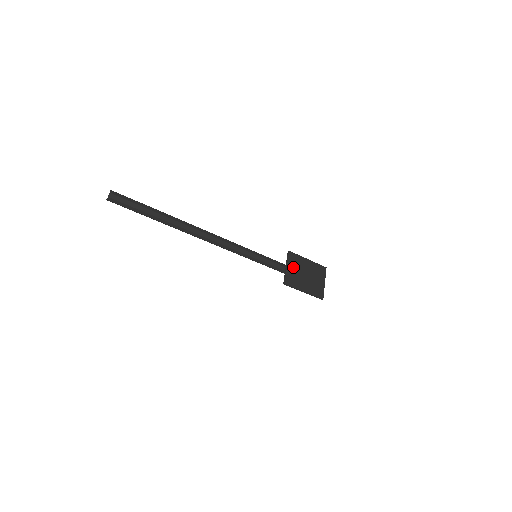
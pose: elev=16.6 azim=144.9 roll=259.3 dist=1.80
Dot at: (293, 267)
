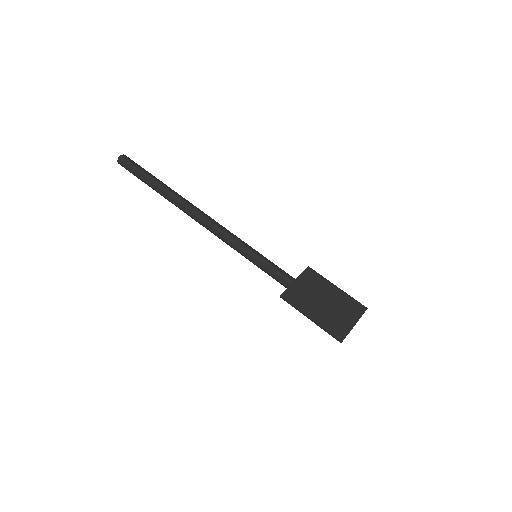
Dot at: (306, 284)
